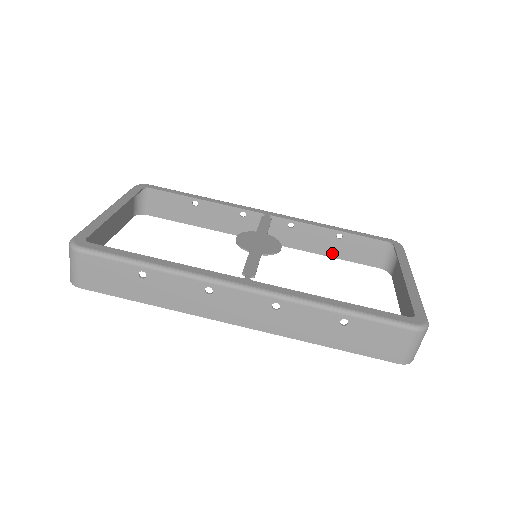
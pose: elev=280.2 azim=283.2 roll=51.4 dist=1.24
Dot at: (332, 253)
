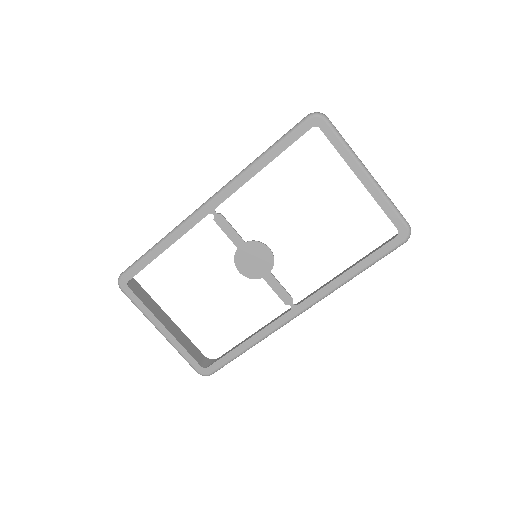
Dot at: occluded
